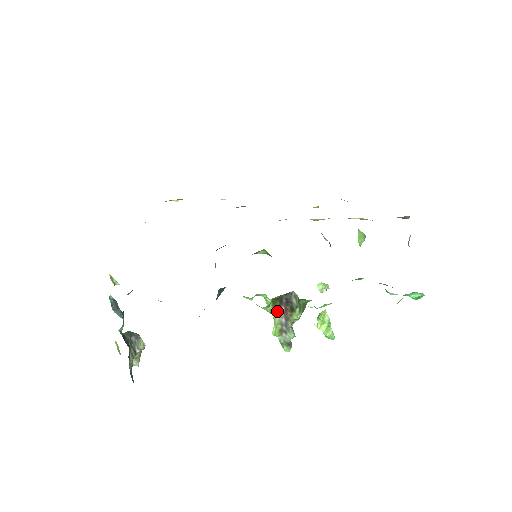
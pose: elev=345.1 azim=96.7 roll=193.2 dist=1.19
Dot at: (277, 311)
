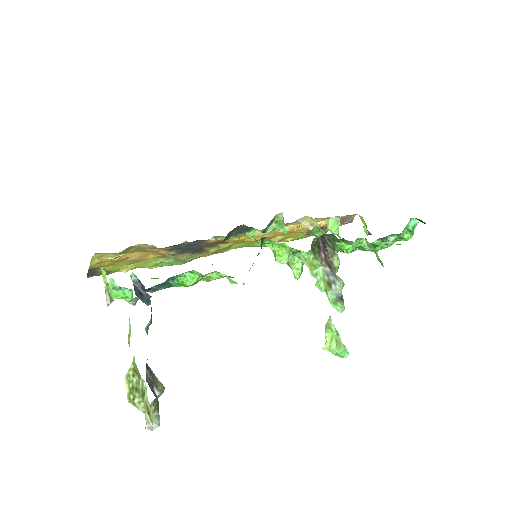
Dot at: (318, 260)
